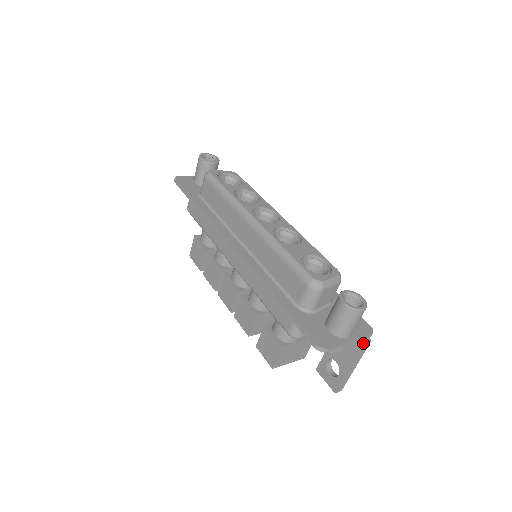
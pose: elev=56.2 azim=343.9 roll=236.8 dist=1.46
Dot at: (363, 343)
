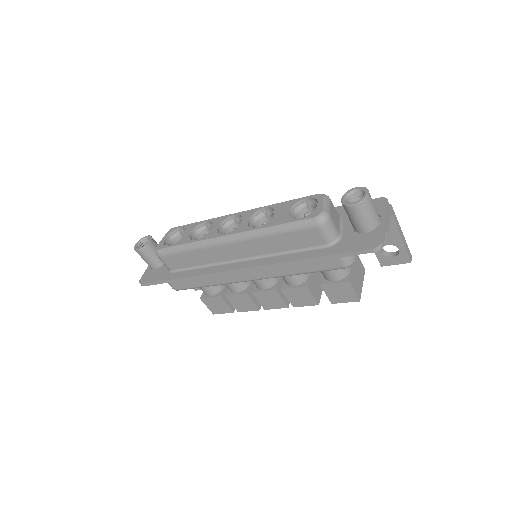
Dot at: (390, 212)
